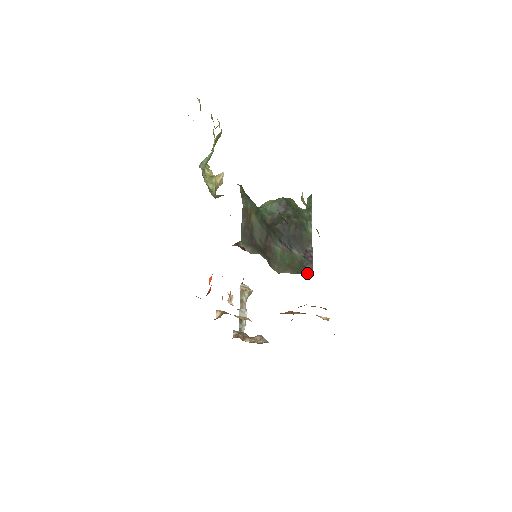
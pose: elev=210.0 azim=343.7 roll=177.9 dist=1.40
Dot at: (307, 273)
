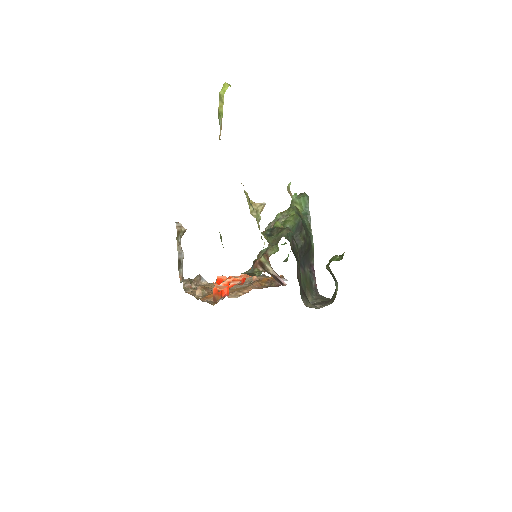
Dot at: (316, 290)
